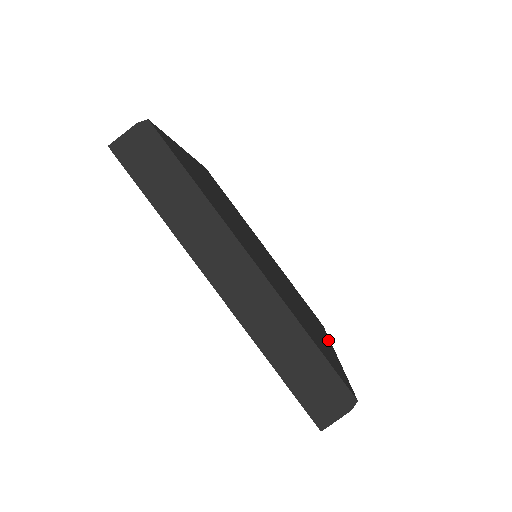
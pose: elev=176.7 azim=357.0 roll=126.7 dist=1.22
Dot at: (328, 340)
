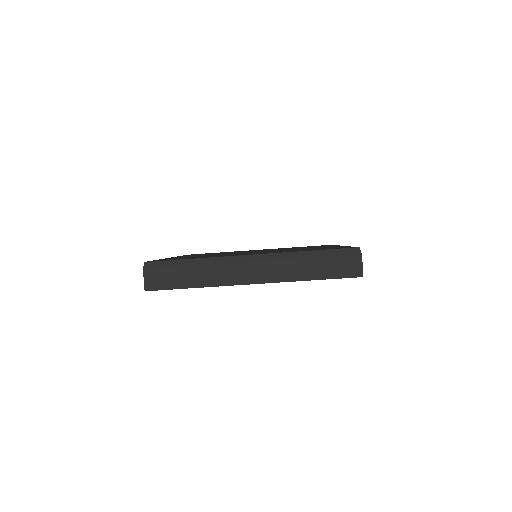
Dot at: occluded
